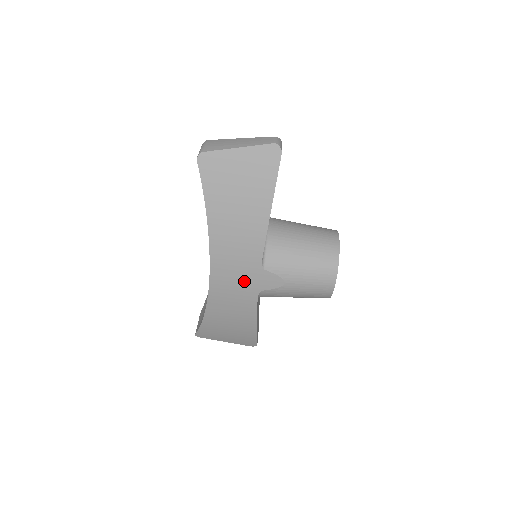
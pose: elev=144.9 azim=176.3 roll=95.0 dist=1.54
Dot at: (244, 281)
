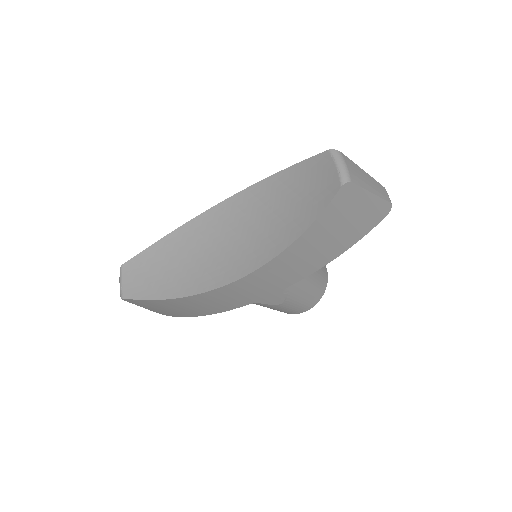
Dot at: (255, 293)
